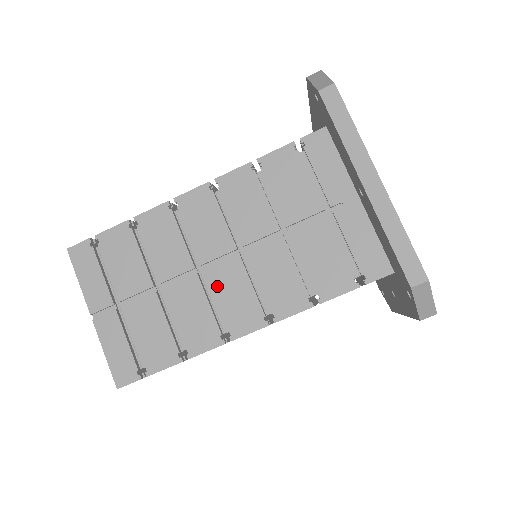
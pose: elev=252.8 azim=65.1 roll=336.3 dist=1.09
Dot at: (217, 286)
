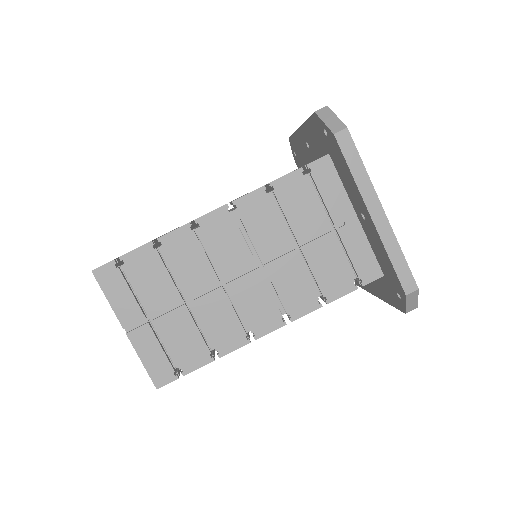
Dot at: (241, 296)
